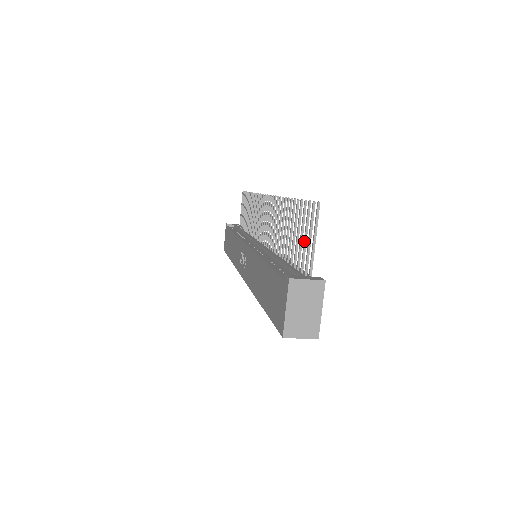
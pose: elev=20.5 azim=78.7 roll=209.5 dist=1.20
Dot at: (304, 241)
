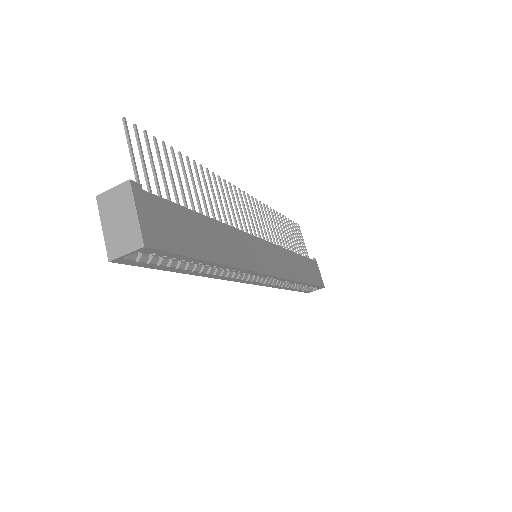
Dot at: (152, 170)
